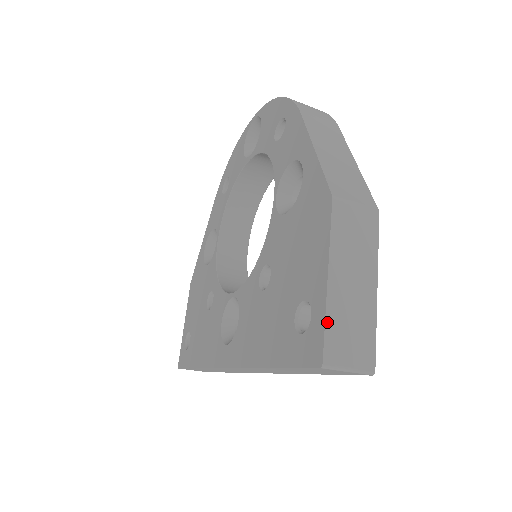
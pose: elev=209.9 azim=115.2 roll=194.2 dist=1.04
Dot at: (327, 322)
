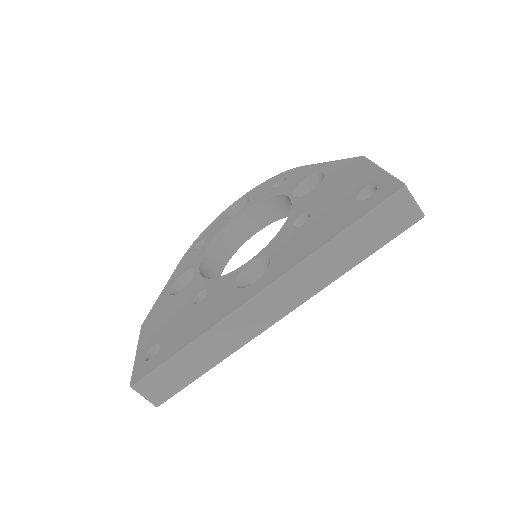
Dot at: (394, 177)
